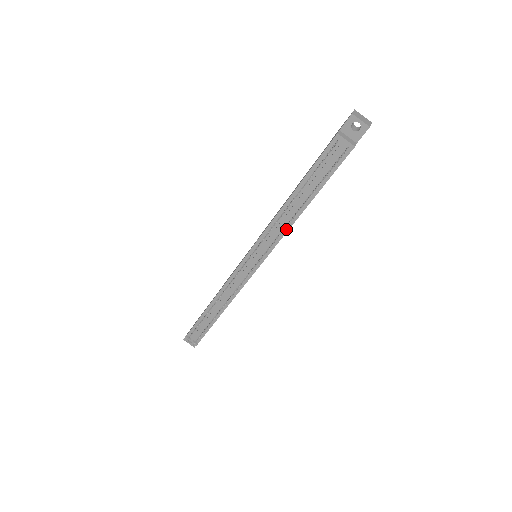
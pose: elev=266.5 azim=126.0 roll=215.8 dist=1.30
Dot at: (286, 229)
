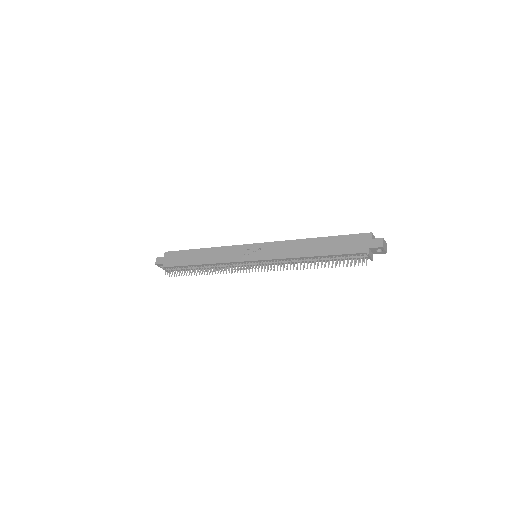
Dot at: occluded
